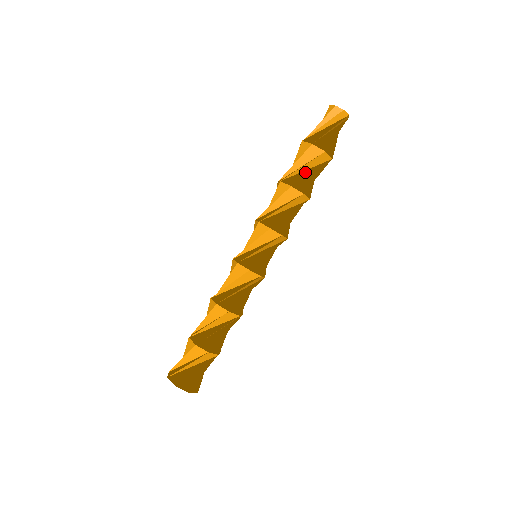
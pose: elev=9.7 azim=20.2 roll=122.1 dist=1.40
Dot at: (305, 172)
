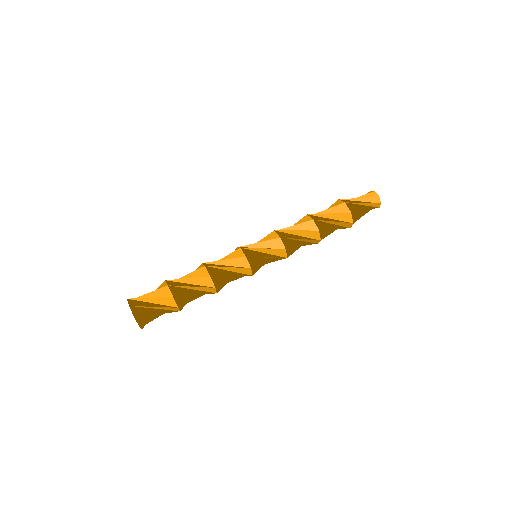
Dot at: (328, 219)
